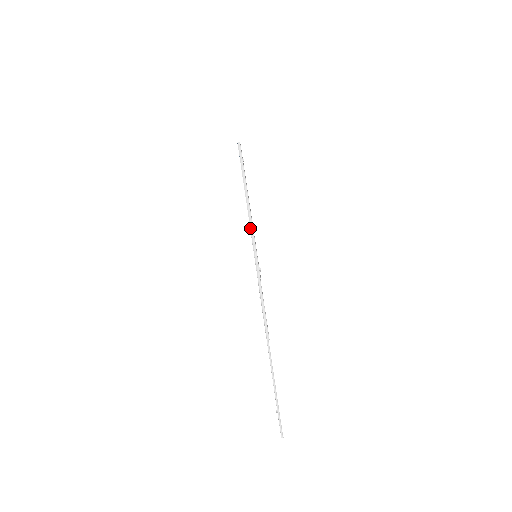
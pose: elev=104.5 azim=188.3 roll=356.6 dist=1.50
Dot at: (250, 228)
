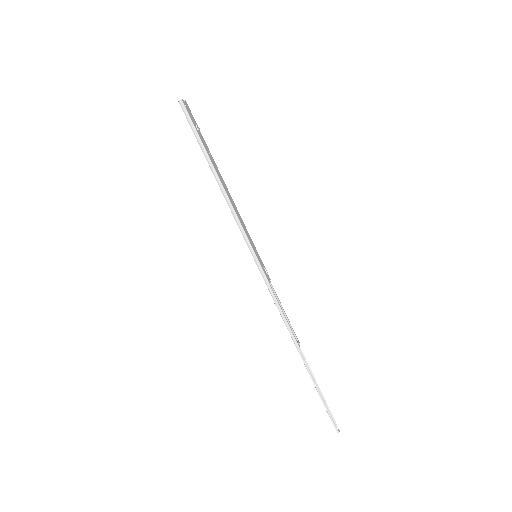
Dot at: (238, 226)
